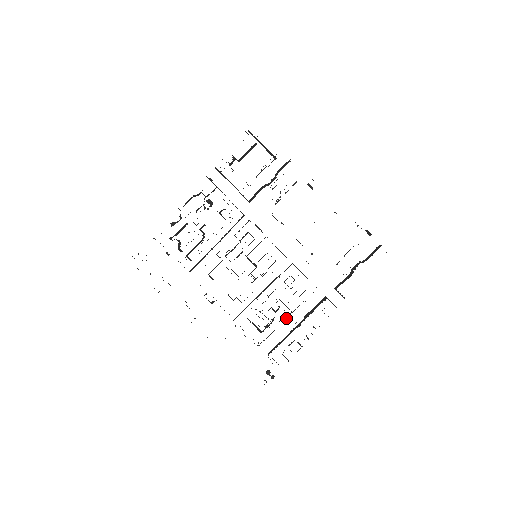
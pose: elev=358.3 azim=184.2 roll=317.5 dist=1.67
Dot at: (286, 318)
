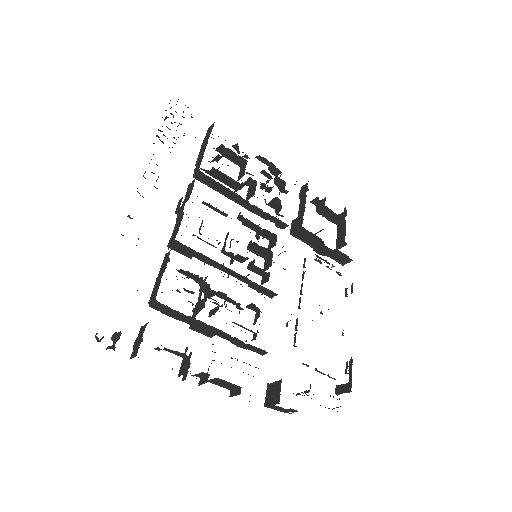
Dot at: (210, 328)
